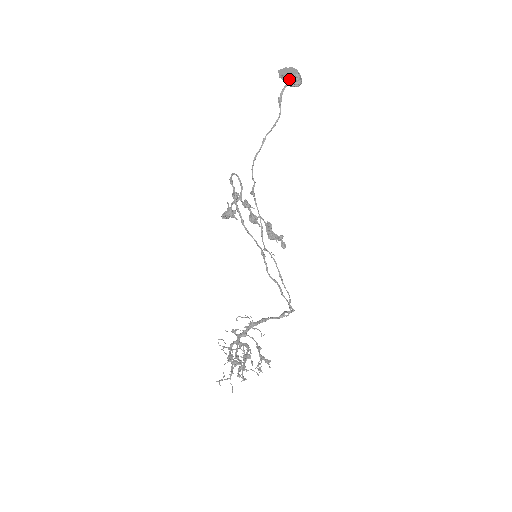
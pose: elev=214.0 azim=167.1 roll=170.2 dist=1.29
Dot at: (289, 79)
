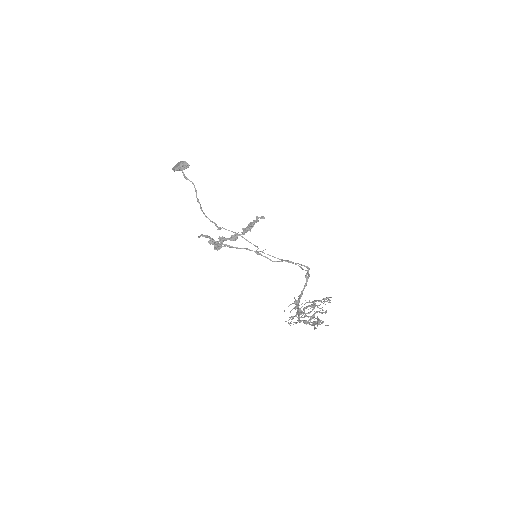
Dot at: (181, 166)
